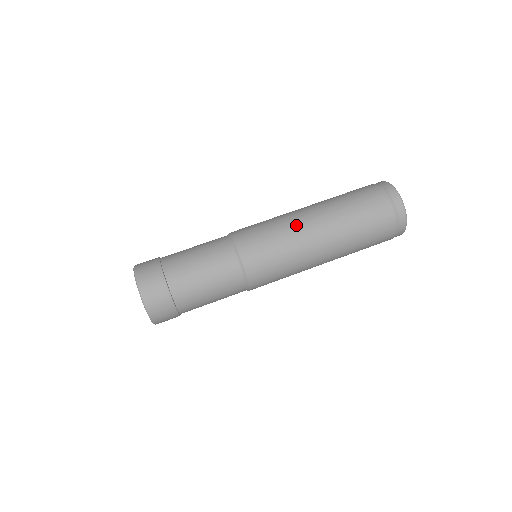
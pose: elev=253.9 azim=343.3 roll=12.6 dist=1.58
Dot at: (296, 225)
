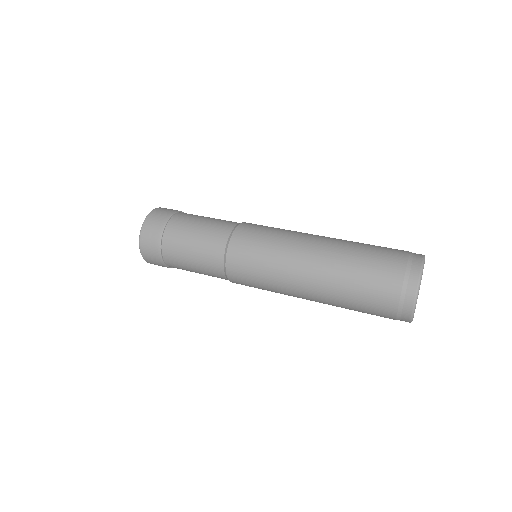
Dot at: (295, 244)
